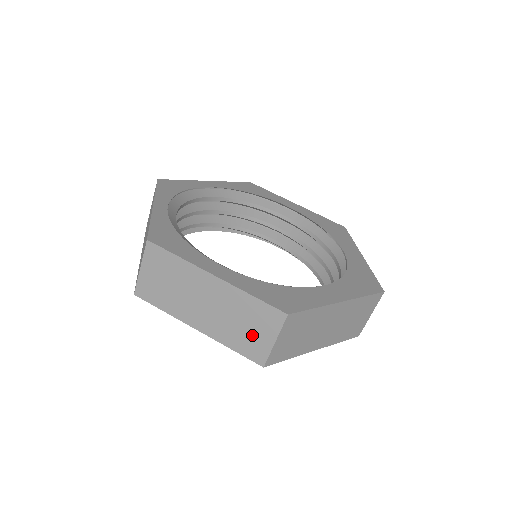
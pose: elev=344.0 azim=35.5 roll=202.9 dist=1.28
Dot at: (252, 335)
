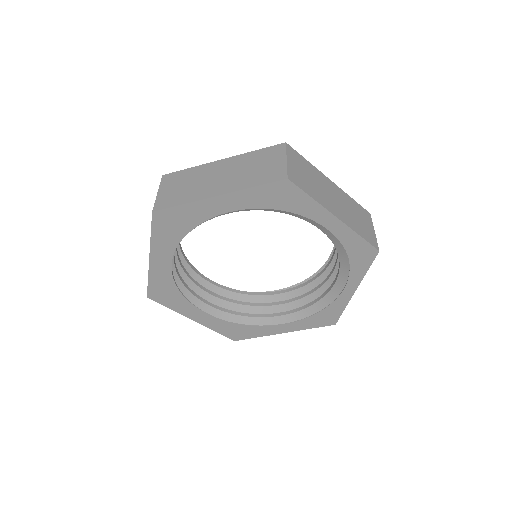
Dot at: occluded
